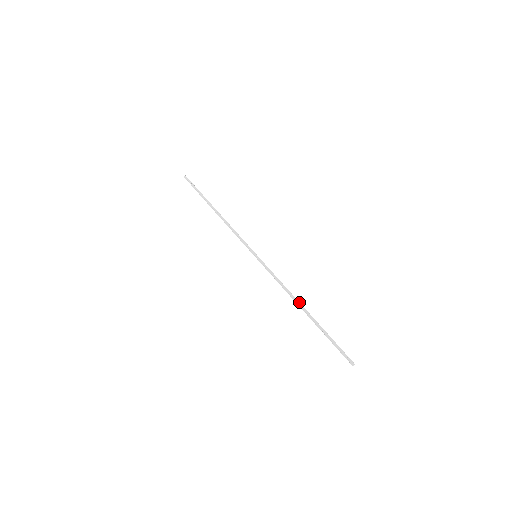
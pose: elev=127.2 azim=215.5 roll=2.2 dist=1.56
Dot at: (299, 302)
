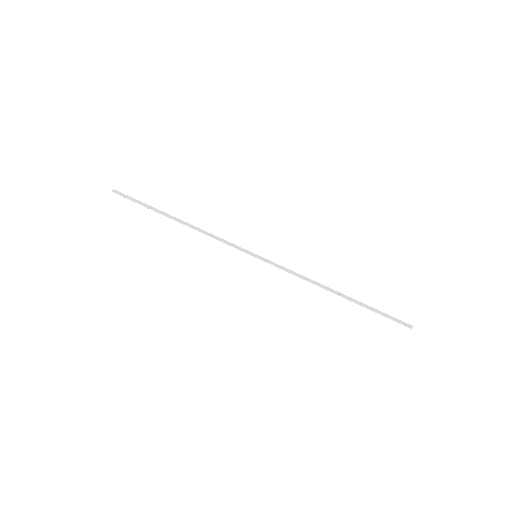
Dot at: occluded
